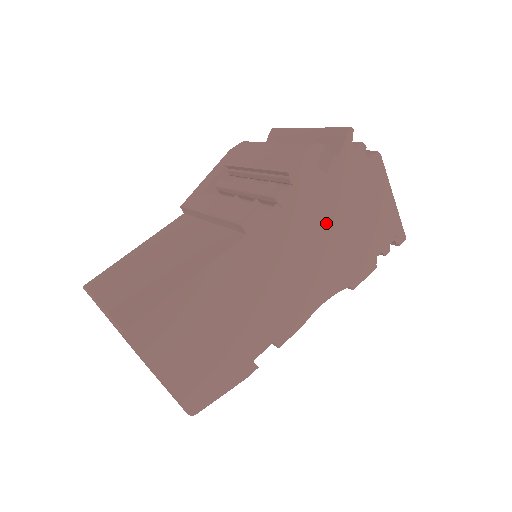
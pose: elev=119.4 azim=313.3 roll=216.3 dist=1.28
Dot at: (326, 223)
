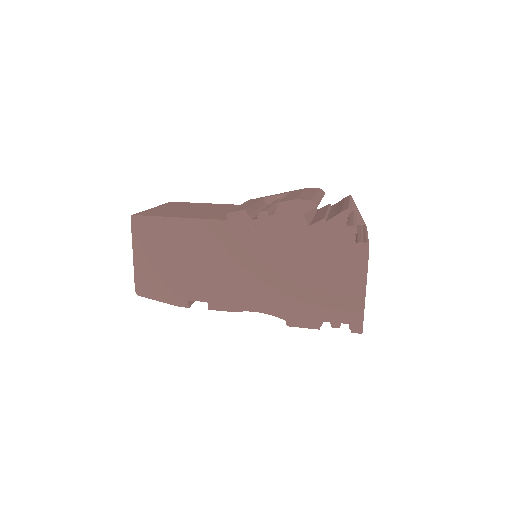
Dot at: (290, 259)
